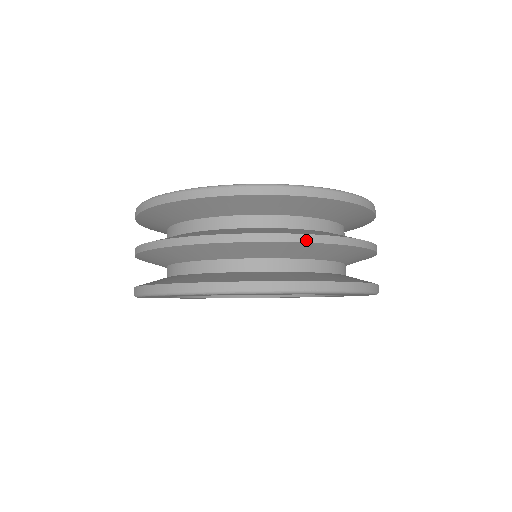
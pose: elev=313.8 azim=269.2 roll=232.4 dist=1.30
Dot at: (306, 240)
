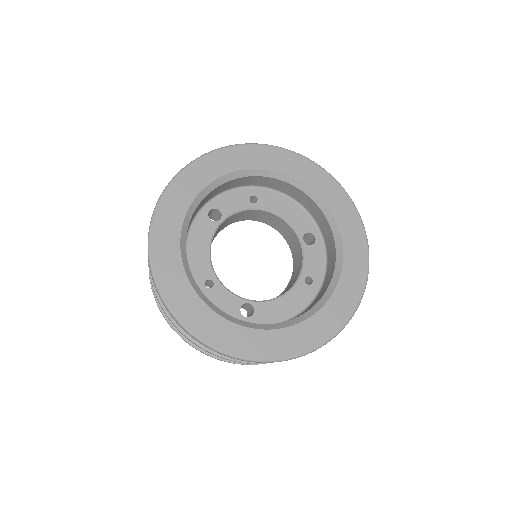
Dot at: occluded
